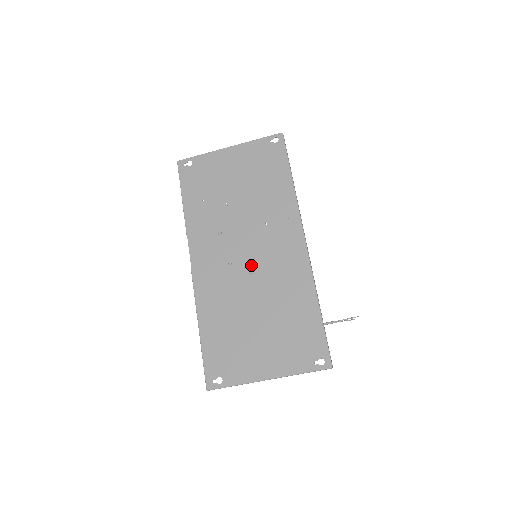
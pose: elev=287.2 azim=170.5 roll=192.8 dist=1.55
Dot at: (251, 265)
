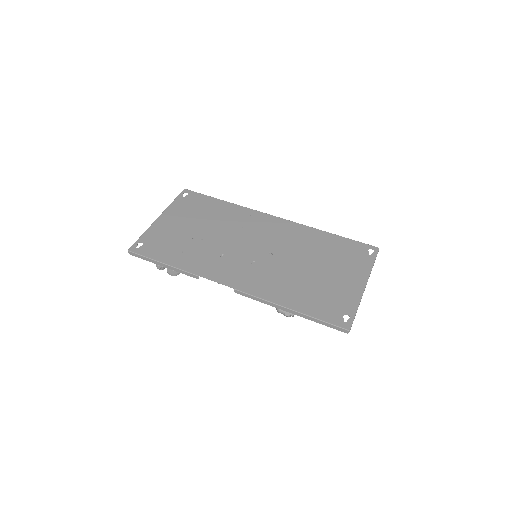
Dot at: (266, 251)
